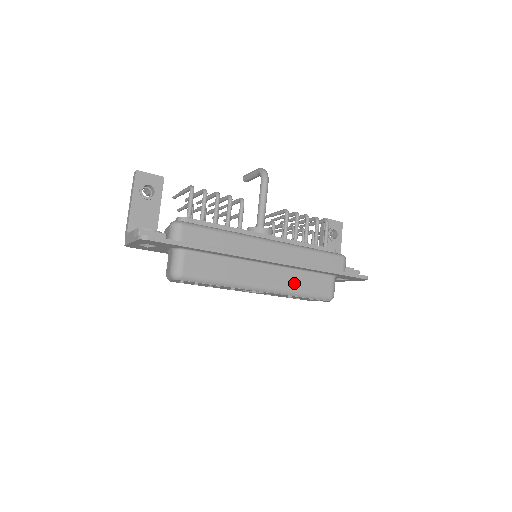
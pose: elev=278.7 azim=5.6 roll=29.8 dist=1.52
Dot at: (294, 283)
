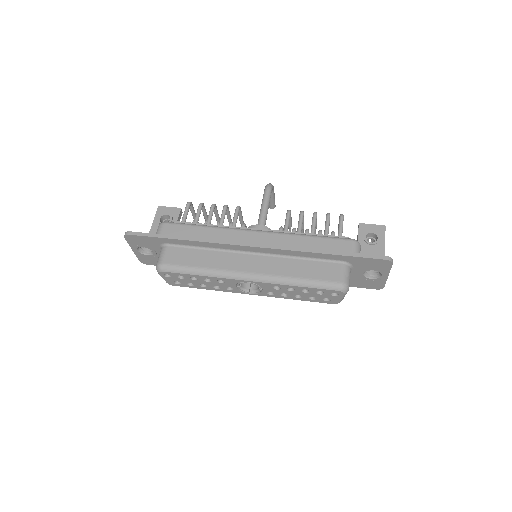
Dot at: (287, 270)
